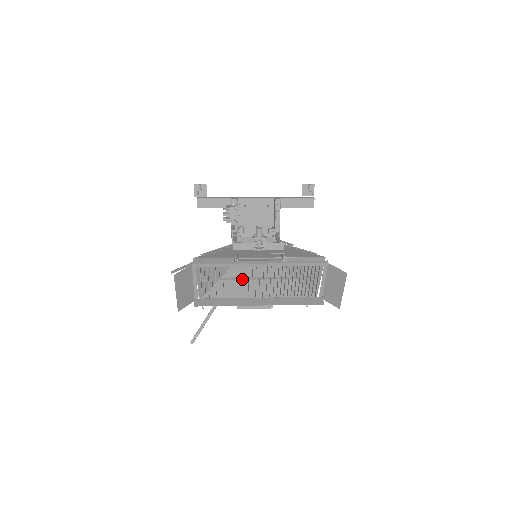
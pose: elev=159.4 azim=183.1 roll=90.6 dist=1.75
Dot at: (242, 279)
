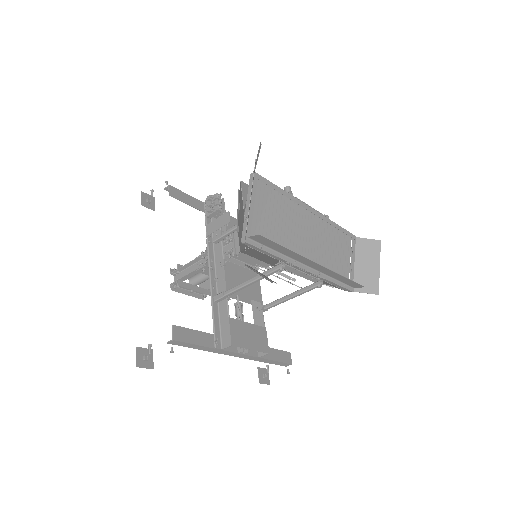
Dot at: occluded
